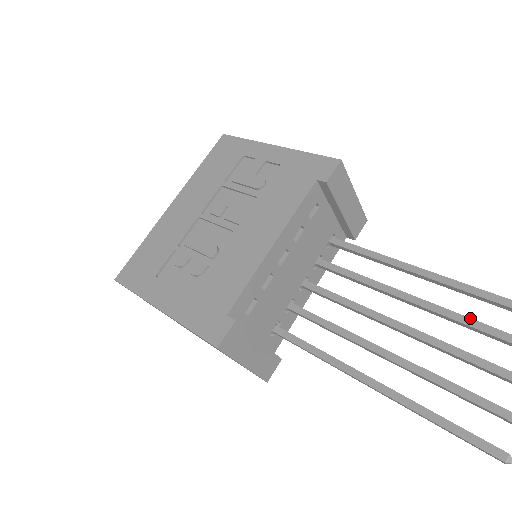
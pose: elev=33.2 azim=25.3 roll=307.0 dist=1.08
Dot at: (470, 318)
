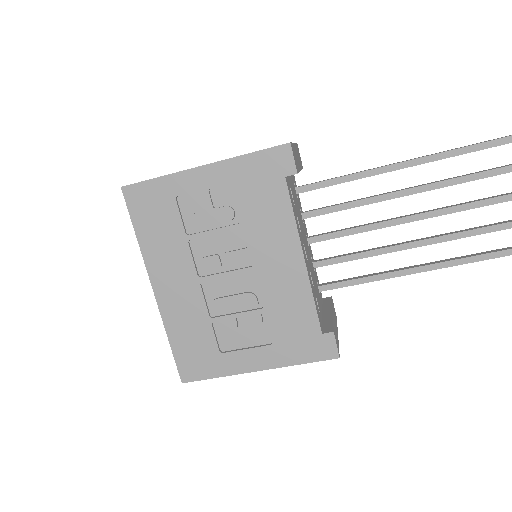
Dot at: (454, 178)
